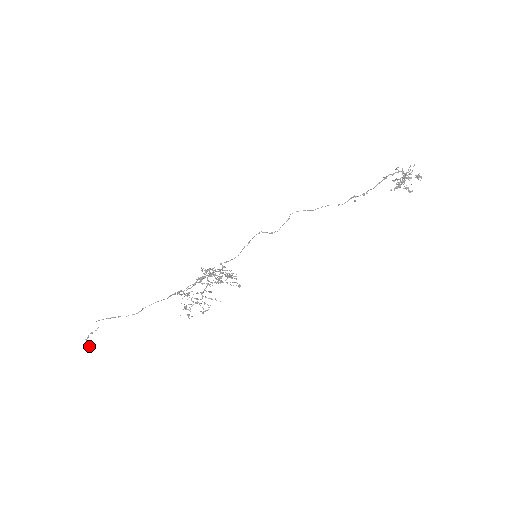
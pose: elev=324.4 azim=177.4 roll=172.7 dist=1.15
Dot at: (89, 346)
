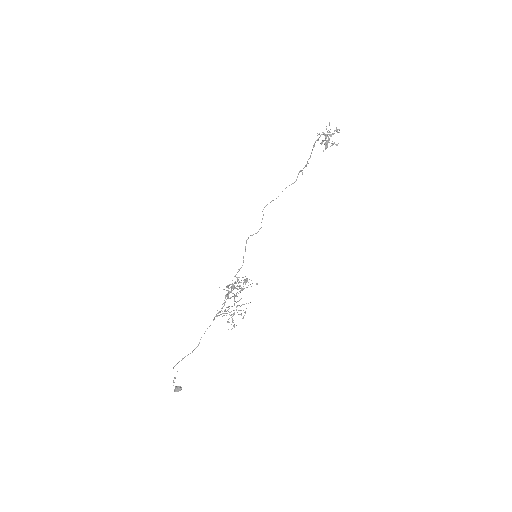
Dot at: (178, 388)
